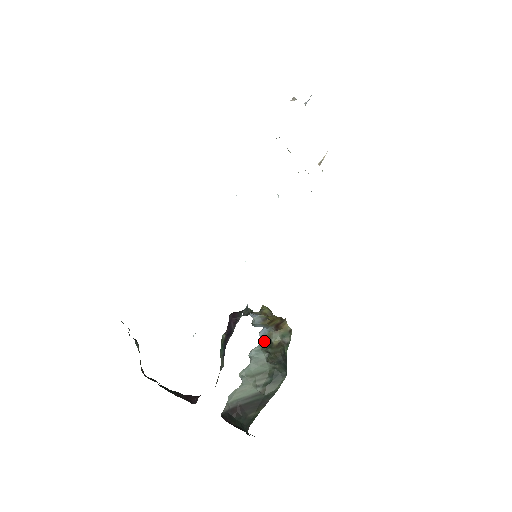
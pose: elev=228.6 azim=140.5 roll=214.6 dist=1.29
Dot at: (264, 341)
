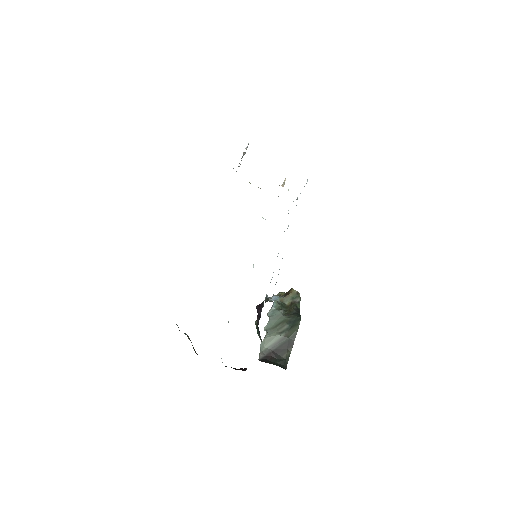
Dot at: (277, 303)
